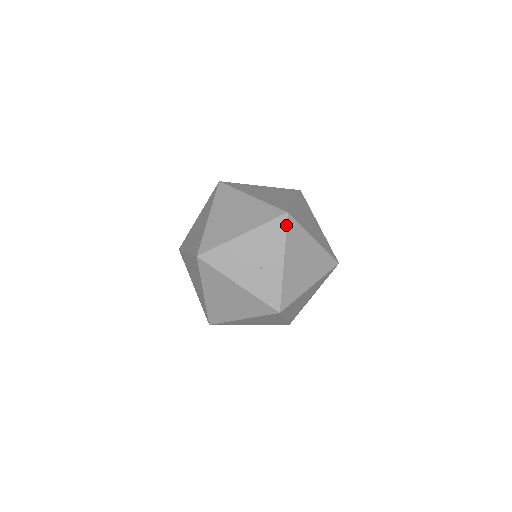
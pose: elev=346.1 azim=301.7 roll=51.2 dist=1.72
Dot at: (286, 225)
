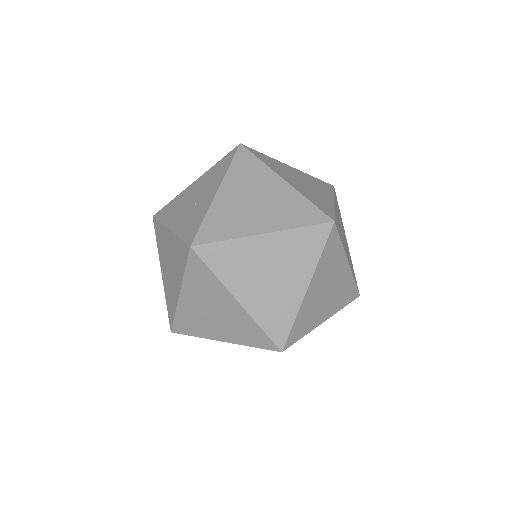
Dot at: (234, 155)
